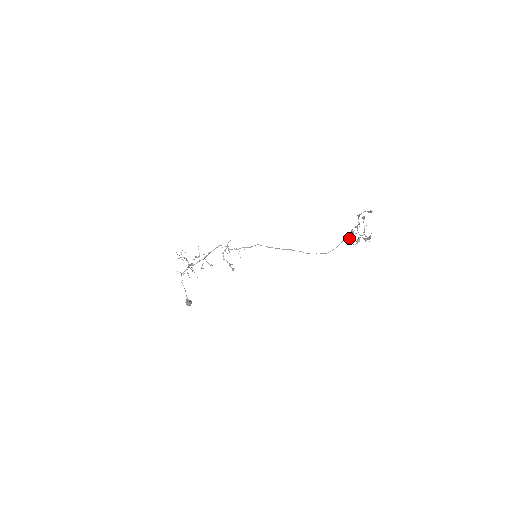
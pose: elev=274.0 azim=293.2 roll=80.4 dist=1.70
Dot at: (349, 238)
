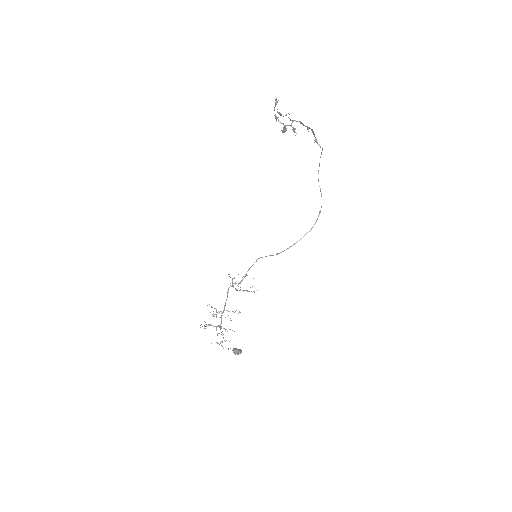
Dot at: (318, 171)
